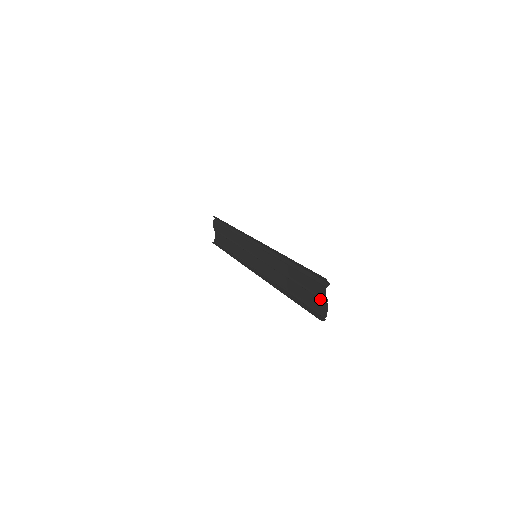
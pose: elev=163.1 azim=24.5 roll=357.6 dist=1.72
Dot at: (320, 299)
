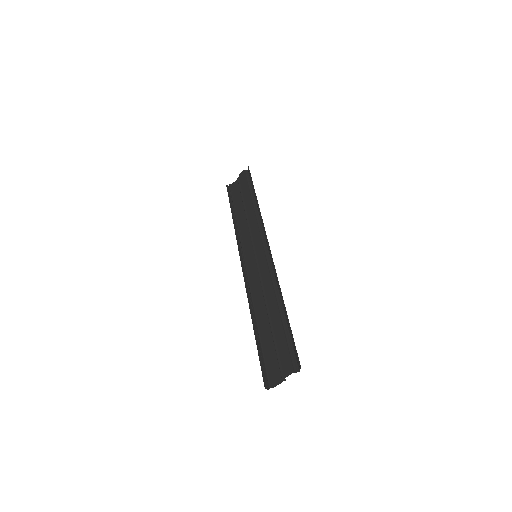
Dot at: (279, 369)
